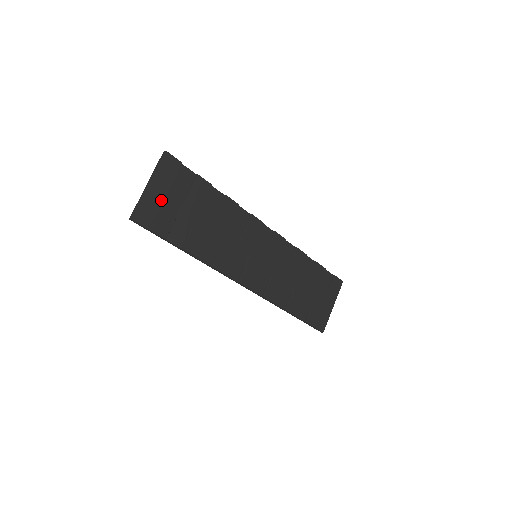
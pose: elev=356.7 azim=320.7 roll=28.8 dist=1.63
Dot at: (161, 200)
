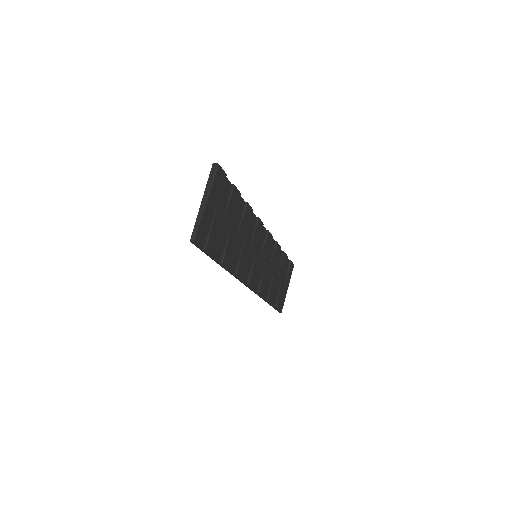
Dot at: (212, 217)
